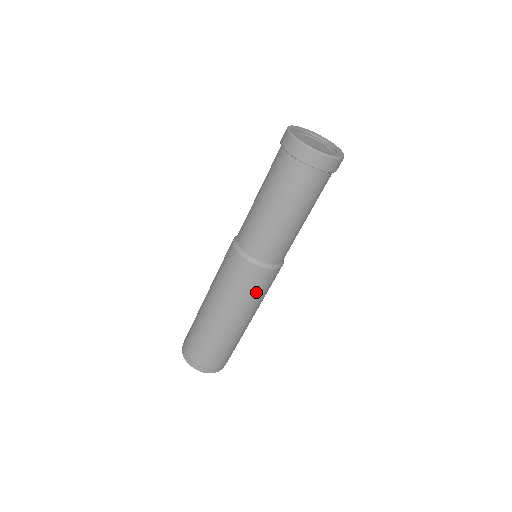
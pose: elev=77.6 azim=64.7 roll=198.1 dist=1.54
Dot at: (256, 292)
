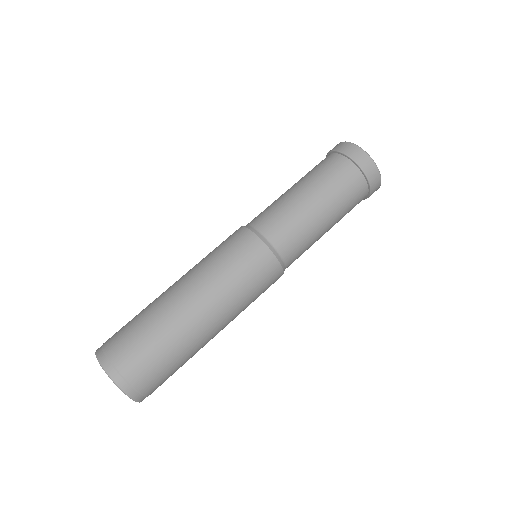
Dot at: (246, 280)
